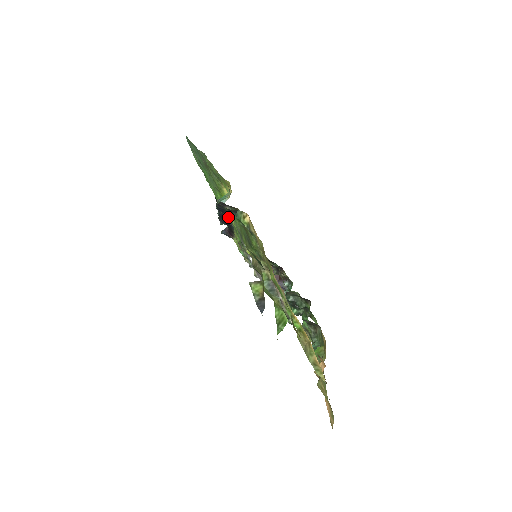
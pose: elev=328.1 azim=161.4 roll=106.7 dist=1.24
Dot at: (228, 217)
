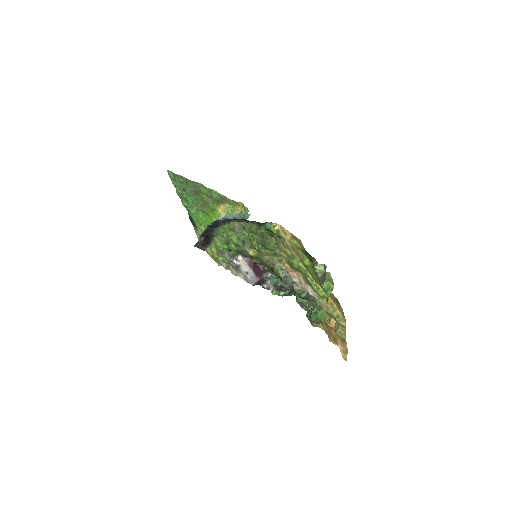
Dot at: (214, 231)
